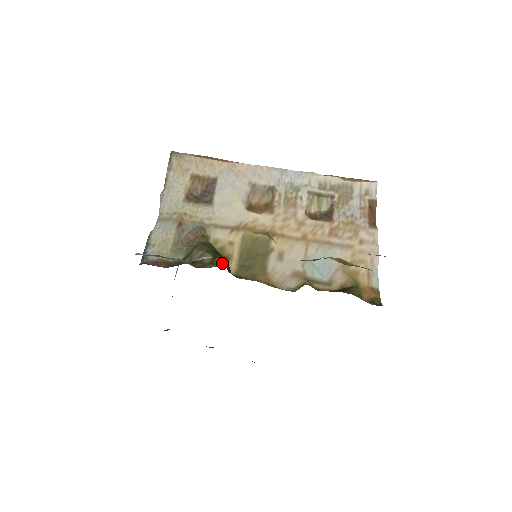
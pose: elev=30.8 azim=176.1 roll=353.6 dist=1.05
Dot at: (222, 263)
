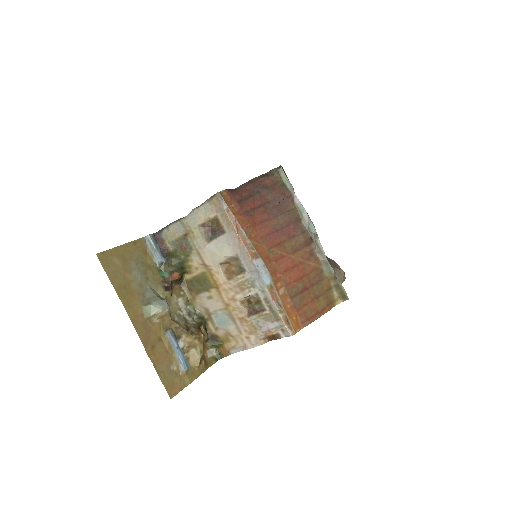
Dot at: (172, 279)
